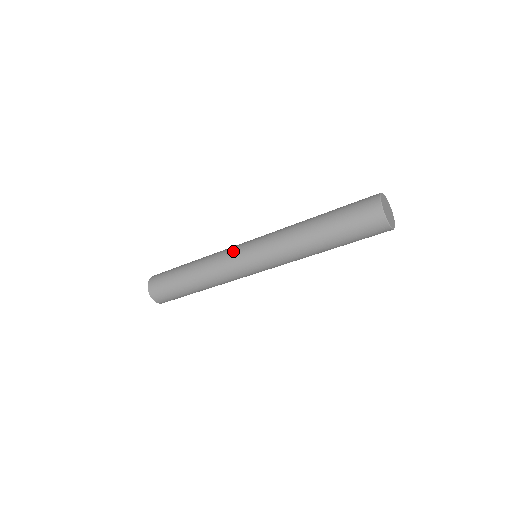
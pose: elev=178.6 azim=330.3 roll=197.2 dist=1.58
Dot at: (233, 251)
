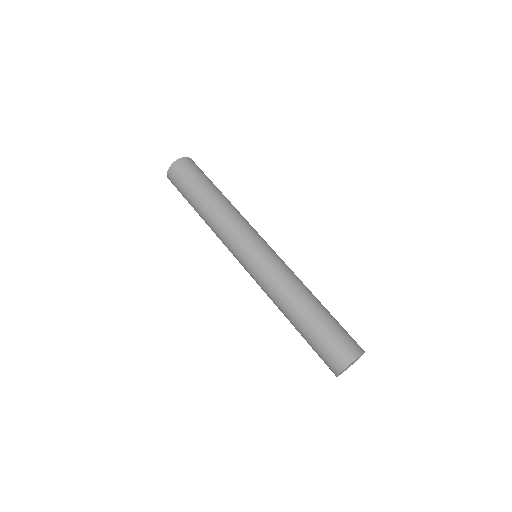
Dot at: (236, 246)
